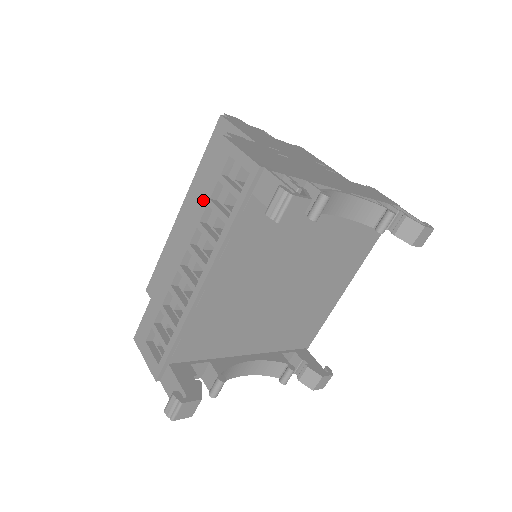
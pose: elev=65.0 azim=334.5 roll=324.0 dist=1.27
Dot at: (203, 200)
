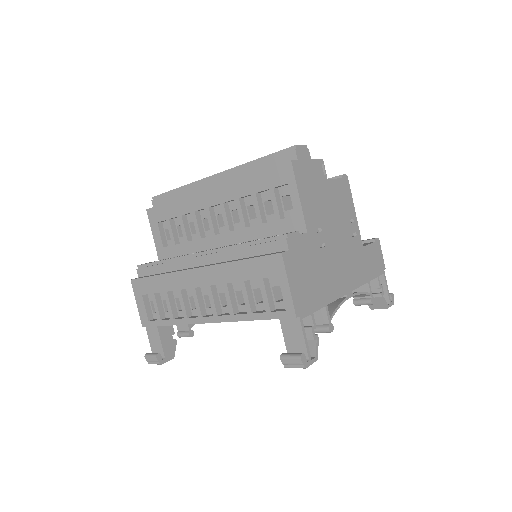
Dot at: (238, 274)
